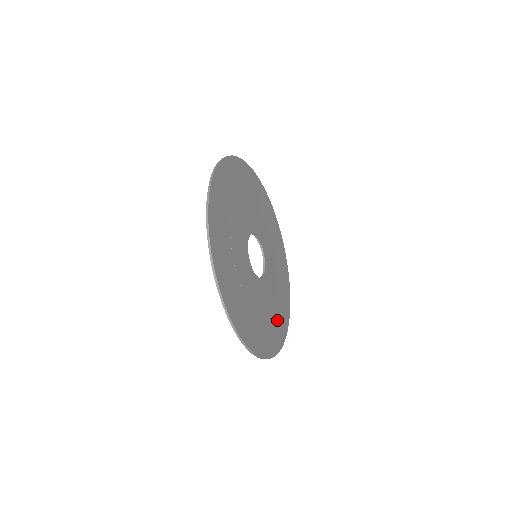
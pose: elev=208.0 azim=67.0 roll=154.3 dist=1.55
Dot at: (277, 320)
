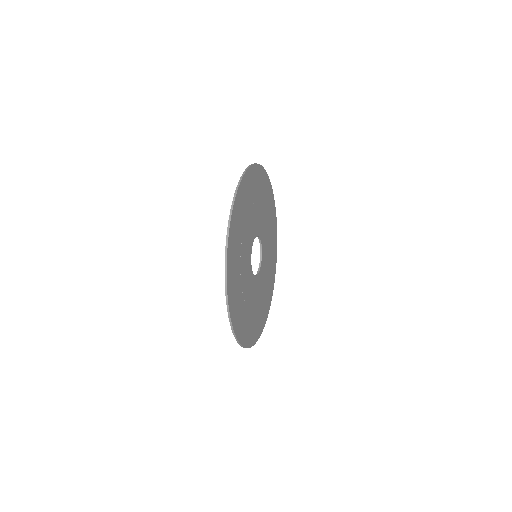
Dot at: (272, 251)
